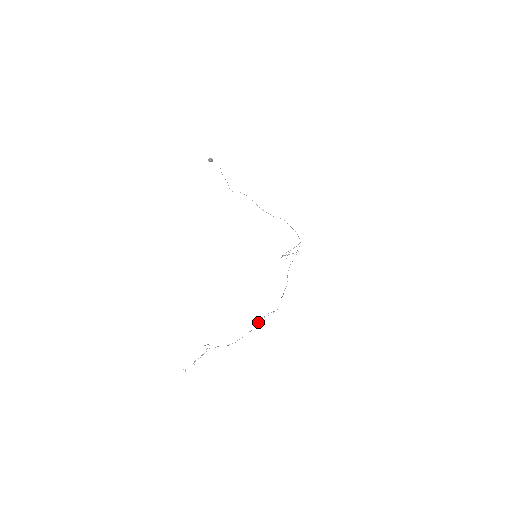
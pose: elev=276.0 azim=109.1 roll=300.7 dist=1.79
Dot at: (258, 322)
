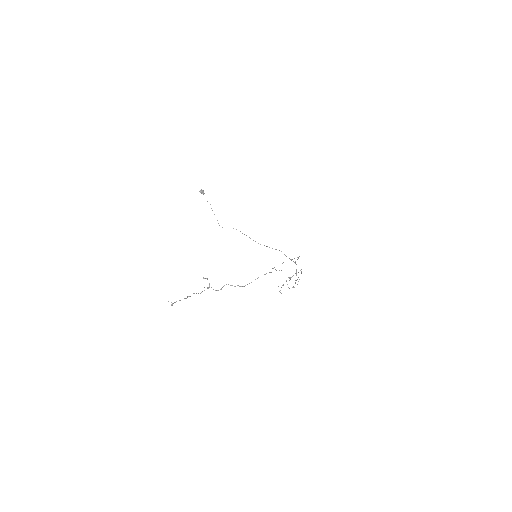
Dot at: occluded
